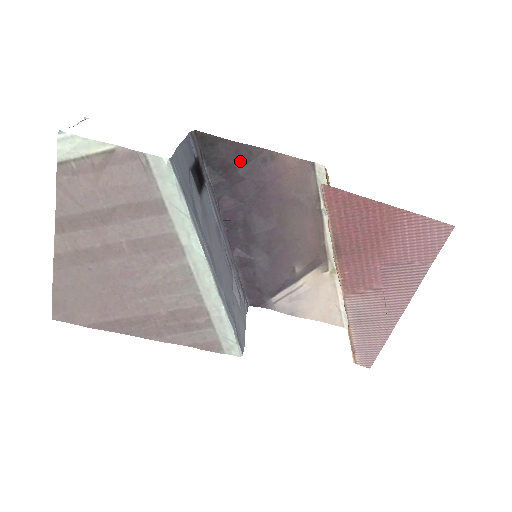
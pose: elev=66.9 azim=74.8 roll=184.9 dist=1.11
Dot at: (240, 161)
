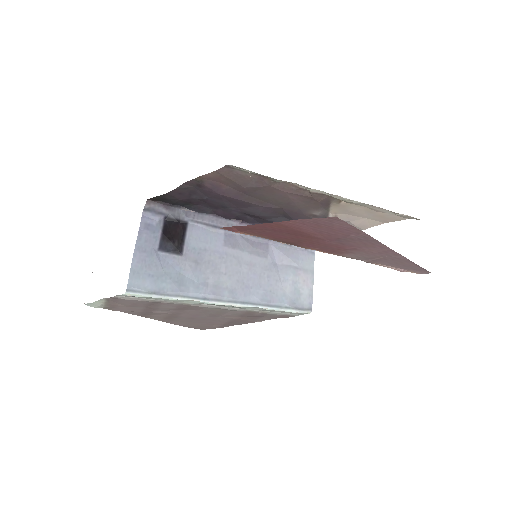
Dot at: (189, 195)
